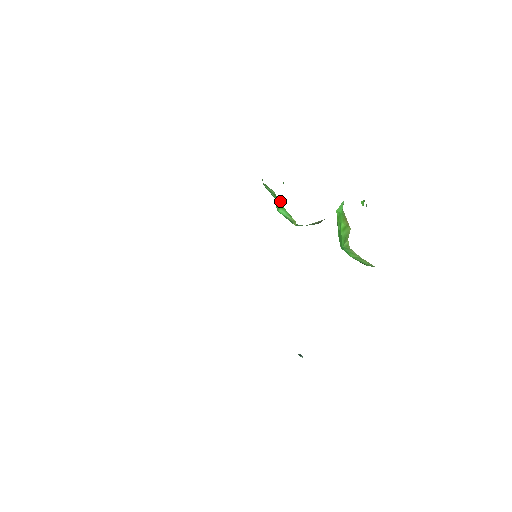
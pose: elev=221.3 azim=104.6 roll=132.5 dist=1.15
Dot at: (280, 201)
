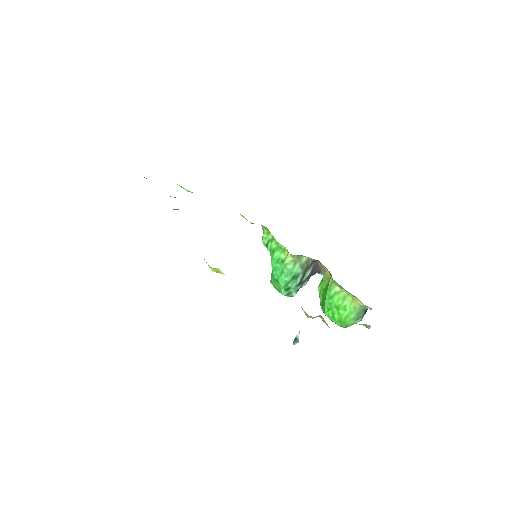
Dot at: (272, 270)
